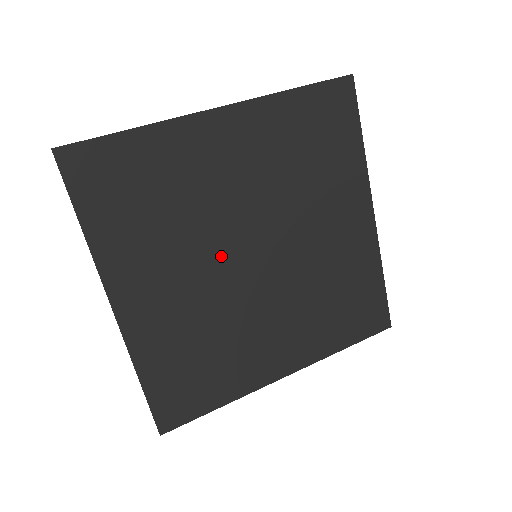
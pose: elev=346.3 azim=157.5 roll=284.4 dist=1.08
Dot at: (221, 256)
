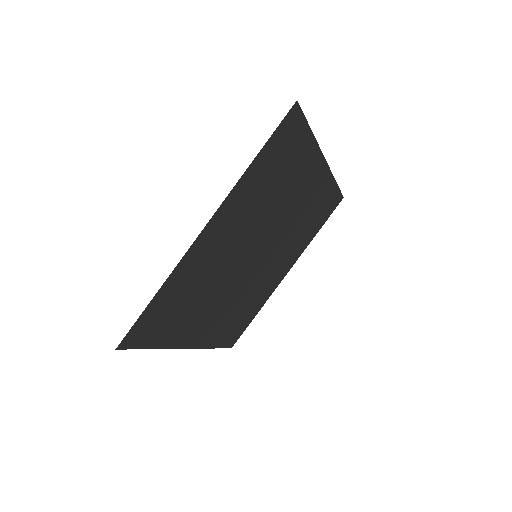
Dot at: (236, 277)
